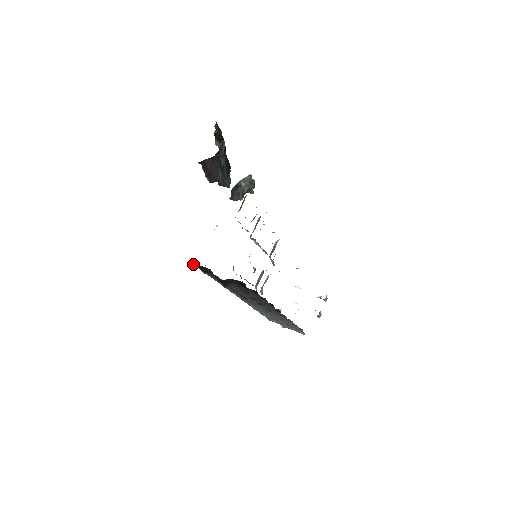
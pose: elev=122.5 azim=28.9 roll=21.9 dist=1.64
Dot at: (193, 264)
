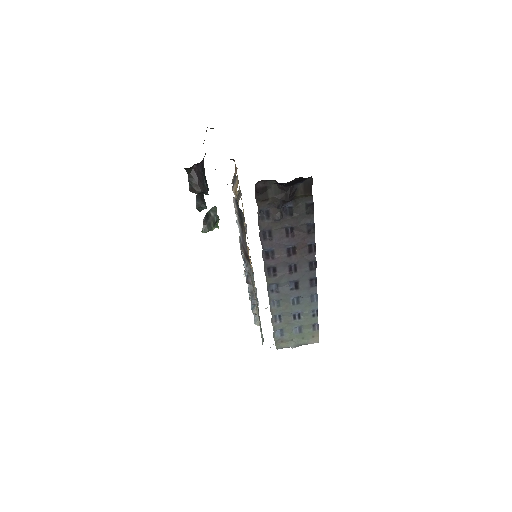
Dot at: occluded
